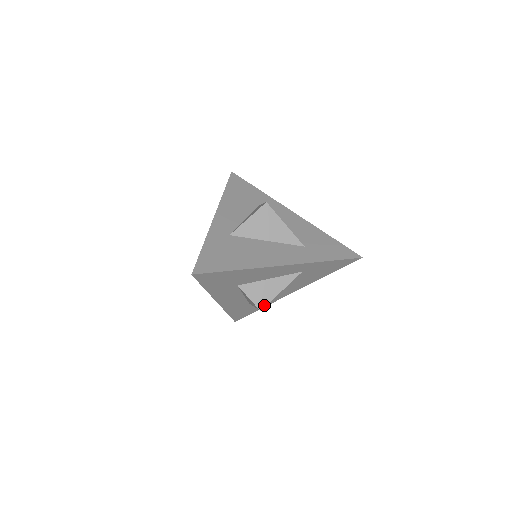
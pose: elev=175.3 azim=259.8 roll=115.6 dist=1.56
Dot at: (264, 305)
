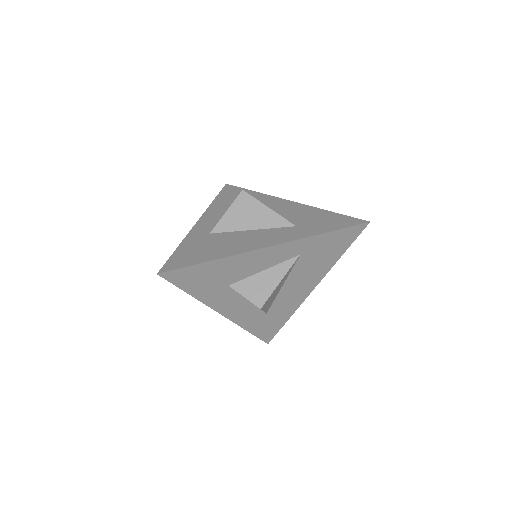
Dot at: (263, 301)
